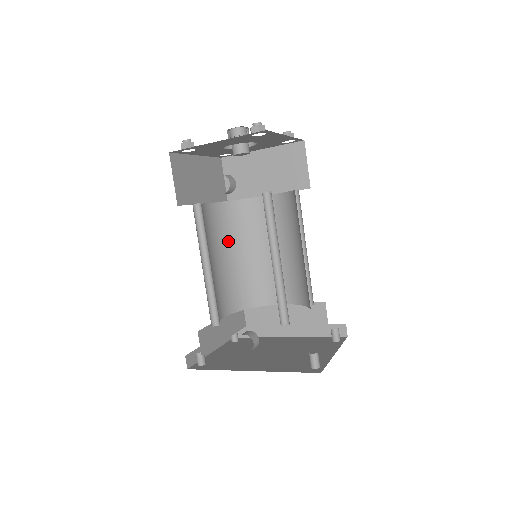
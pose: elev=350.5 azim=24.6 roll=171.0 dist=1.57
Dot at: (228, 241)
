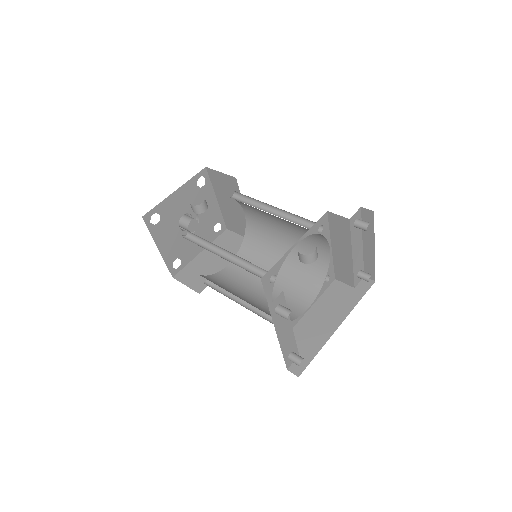
Dot at: occluded
